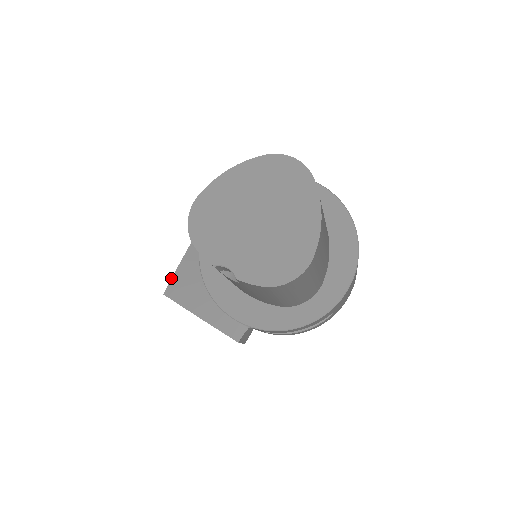
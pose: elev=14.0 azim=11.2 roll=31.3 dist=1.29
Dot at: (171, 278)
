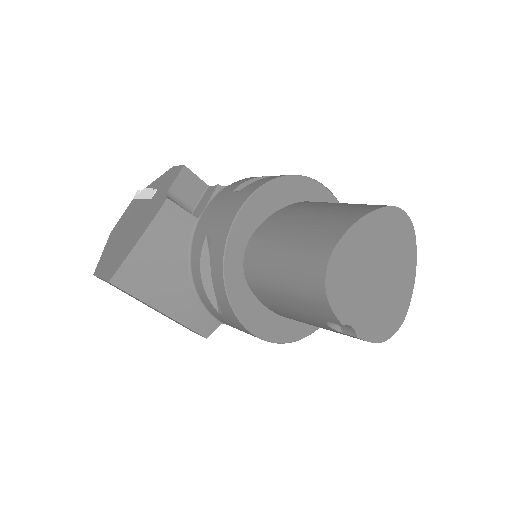
Dot at: (123, 262)
